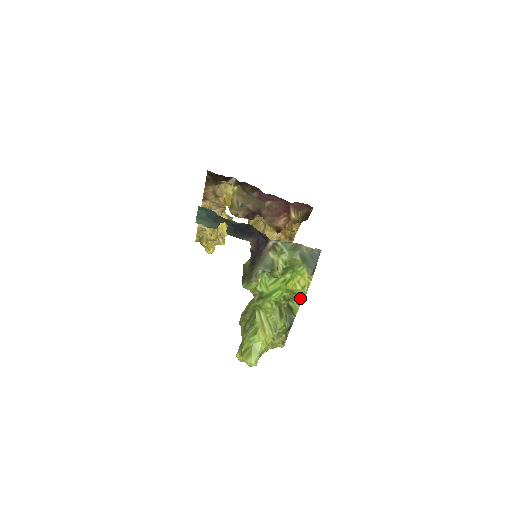
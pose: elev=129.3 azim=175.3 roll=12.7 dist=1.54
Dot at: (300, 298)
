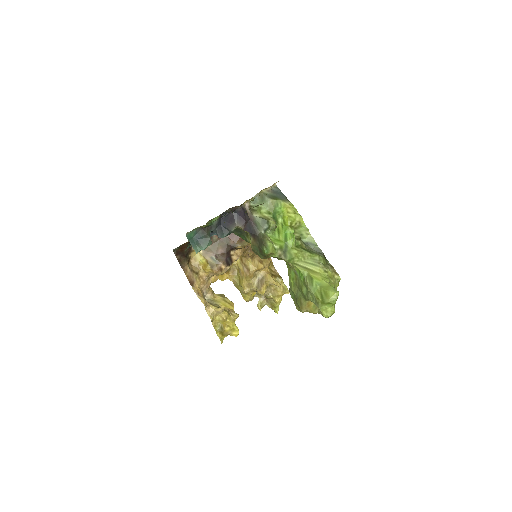
Dot at: (303, 227)
